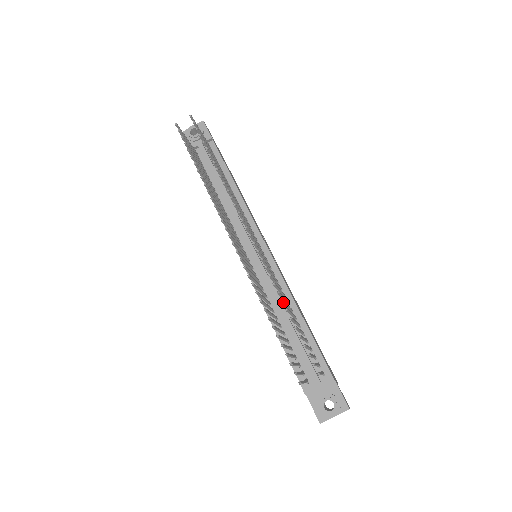
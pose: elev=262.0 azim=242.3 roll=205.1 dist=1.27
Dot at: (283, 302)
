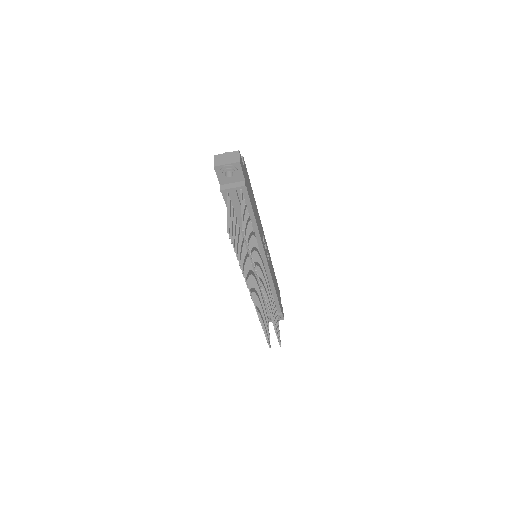
Dot at: (273, 322)
